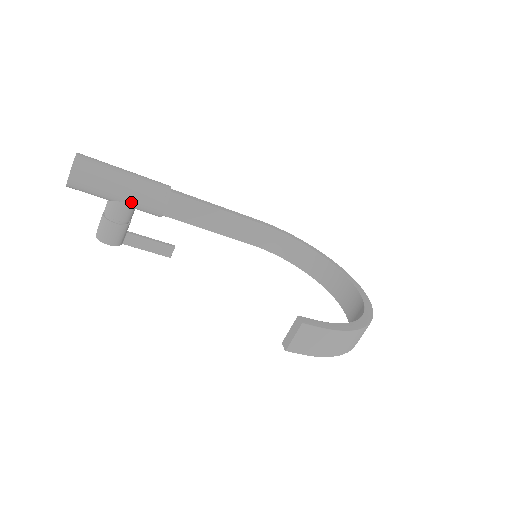
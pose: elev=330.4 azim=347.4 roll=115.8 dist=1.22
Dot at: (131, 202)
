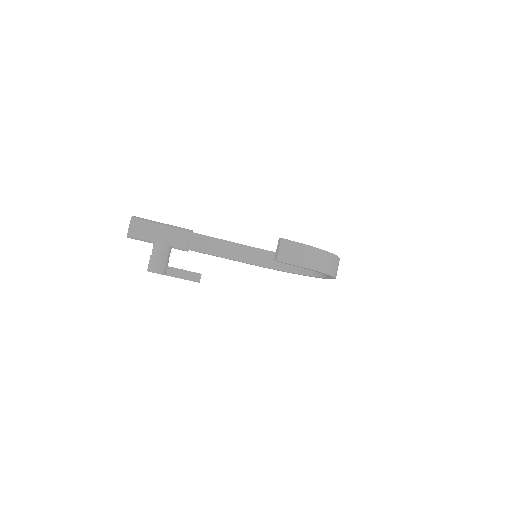
Dot at: (168, 239)
